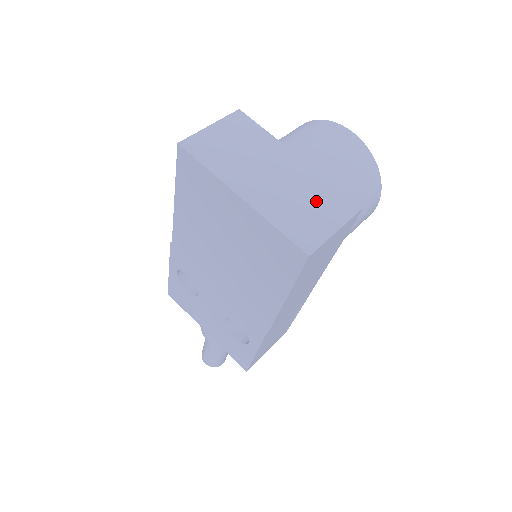
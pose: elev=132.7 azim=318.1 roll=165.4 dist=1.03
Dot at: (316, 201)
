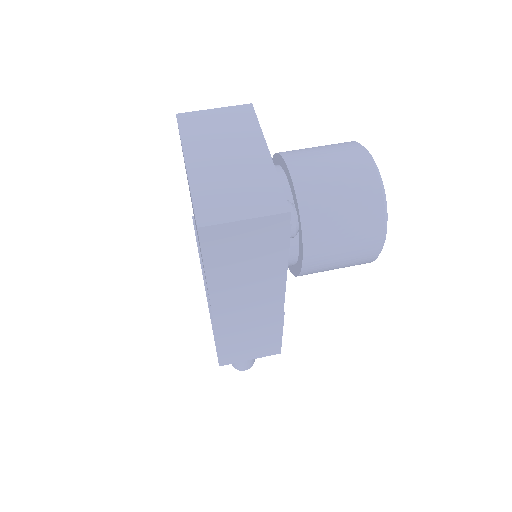
Dot at: (249, 190)
